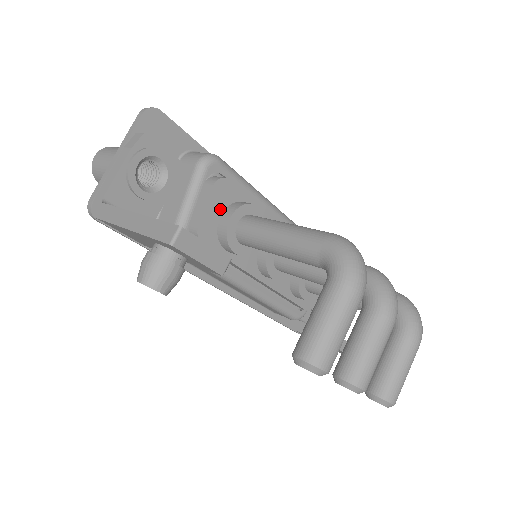
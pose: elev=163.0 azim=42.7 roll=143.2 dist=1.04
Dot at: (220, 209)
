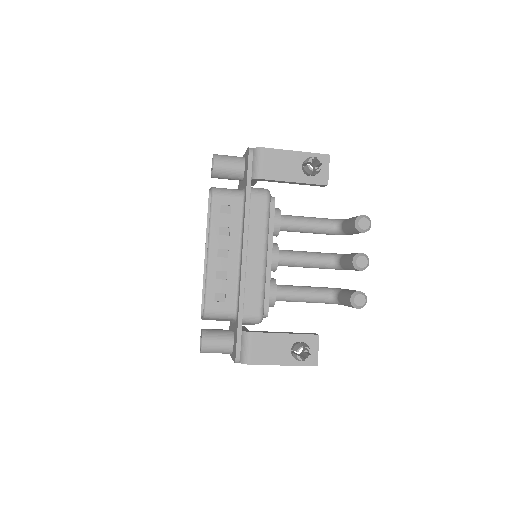
Dot at: occluded
